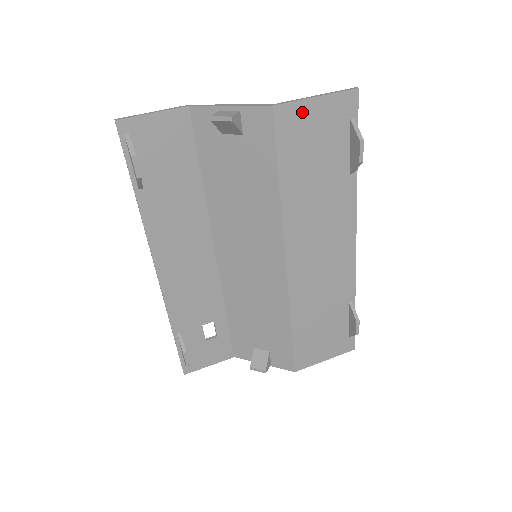
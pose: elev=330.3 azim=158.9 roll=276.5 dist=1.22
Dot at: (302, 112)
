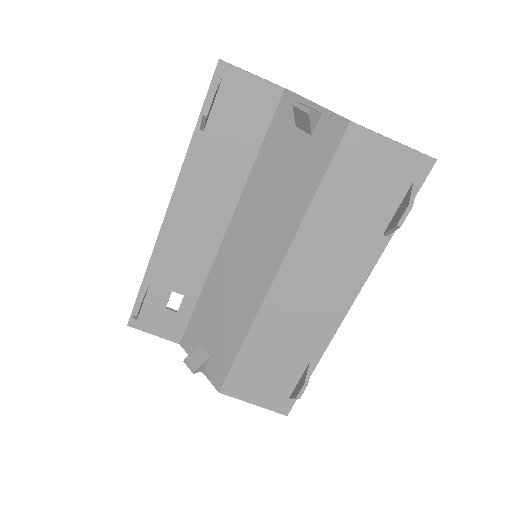
Dot at: (373, 146)
